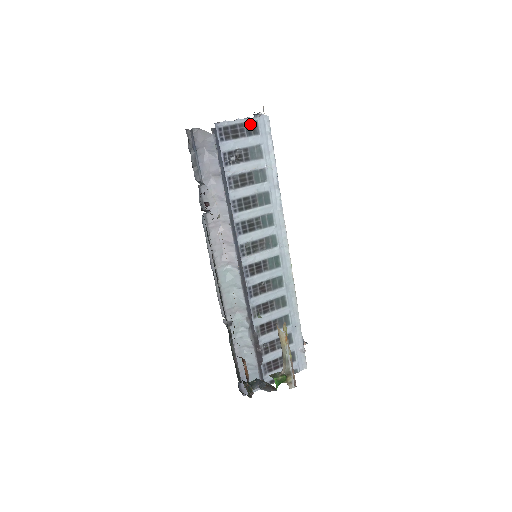
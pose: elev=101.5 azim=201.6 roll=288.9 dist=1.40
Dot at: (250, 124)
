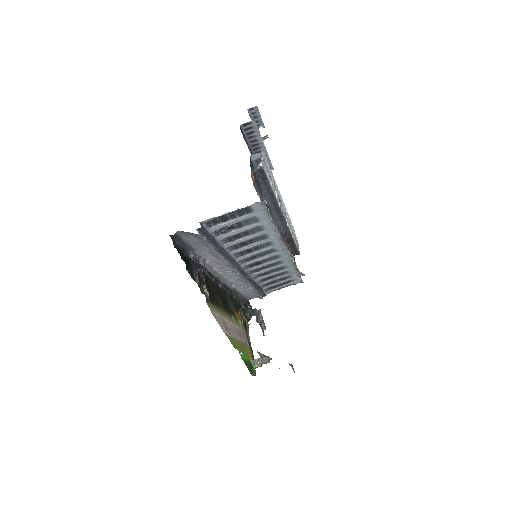
Dot at: (241, 209)
